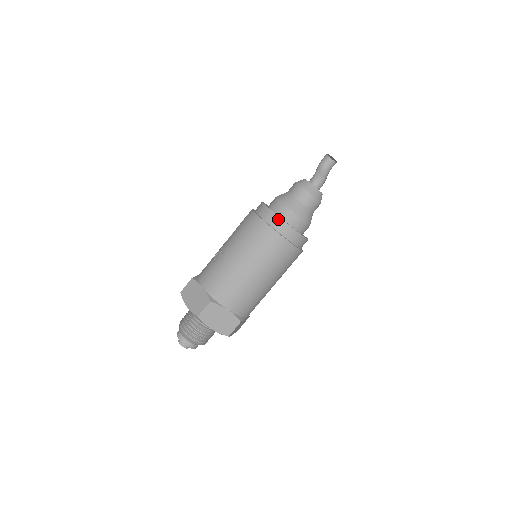
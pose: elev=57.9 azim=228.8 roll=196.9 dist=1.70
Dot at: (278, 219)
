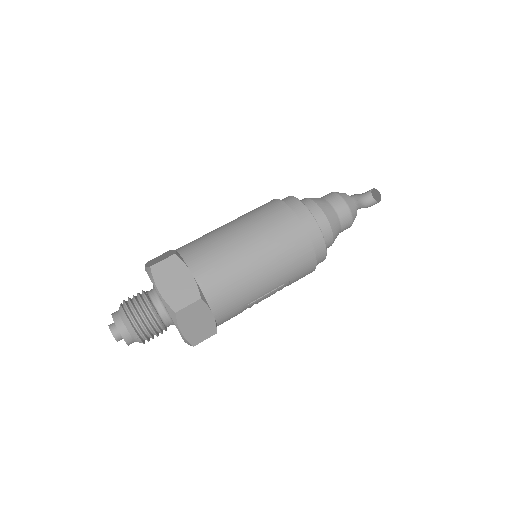
Dot at: (296, 200)
